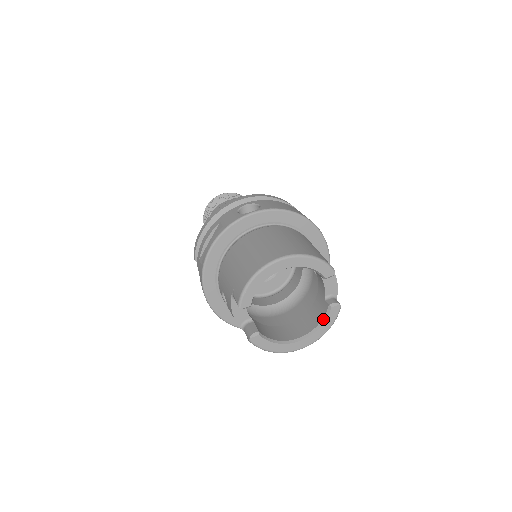
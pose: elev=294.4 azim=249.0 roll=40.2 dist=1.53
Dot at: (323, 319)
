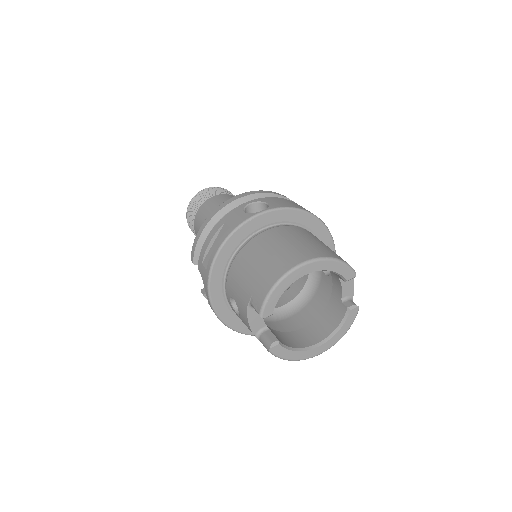
Dot at: (341, 322)
